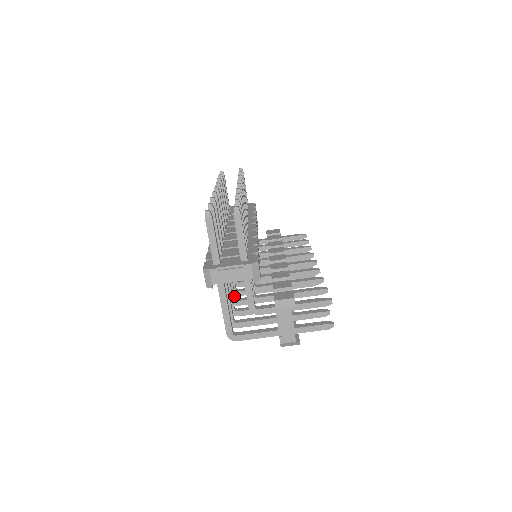
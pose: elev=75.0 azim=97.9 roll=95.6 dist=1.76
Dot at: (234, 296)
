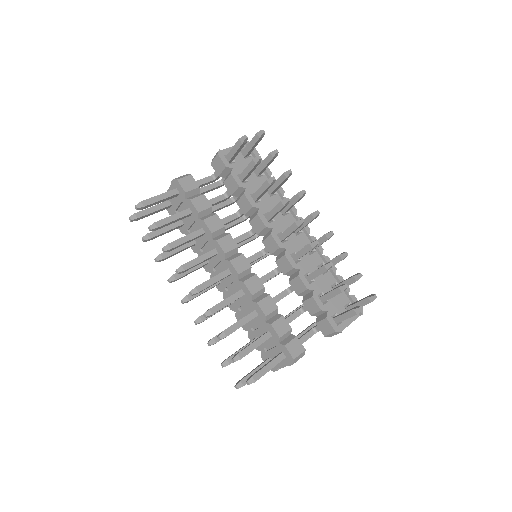
Dot at: occluded
